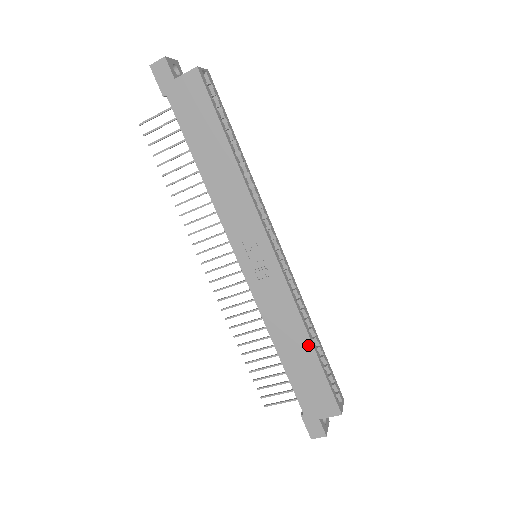
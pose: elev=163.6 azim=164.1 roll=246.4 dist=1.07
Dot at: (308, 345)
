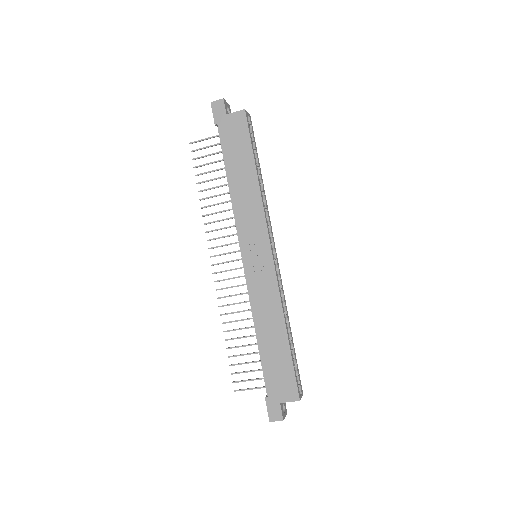
Dot at: (283, 333)
